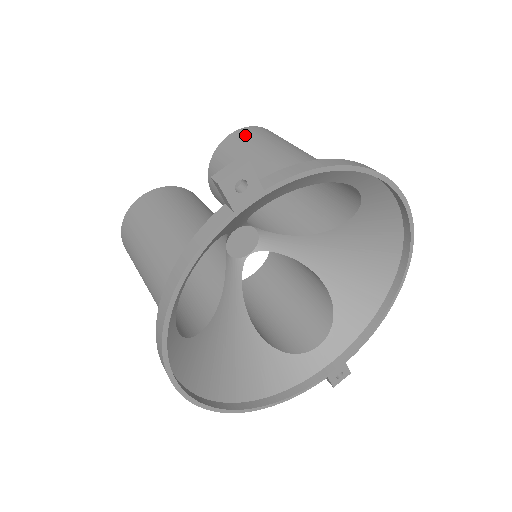
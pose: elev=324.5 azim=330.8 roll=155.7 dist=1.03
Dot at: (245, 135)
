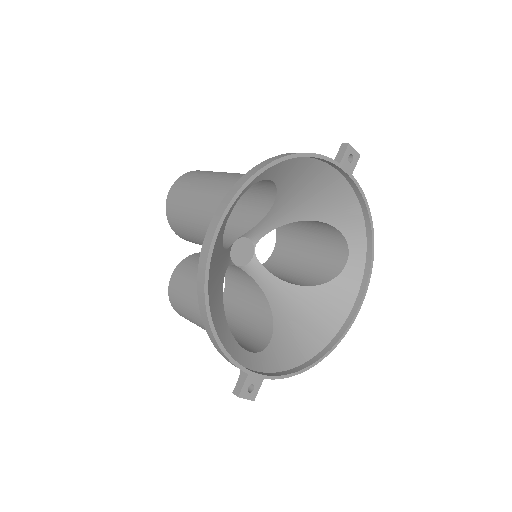
Dot at: occluded
